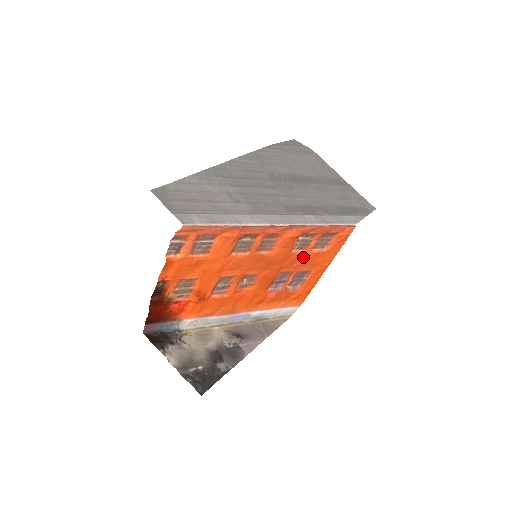
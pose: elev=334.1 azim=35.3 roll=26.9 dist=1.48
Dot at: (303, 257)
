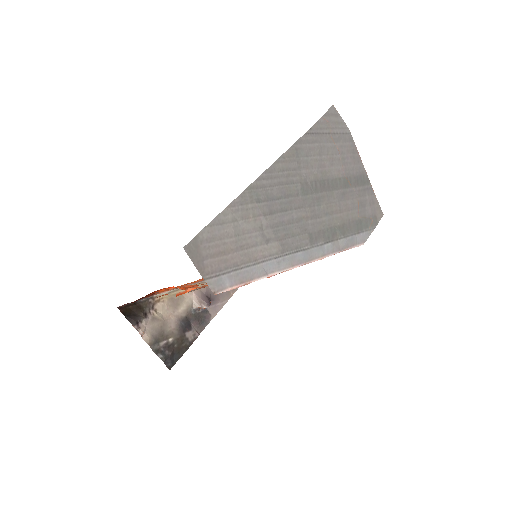
Dot at: occluded
